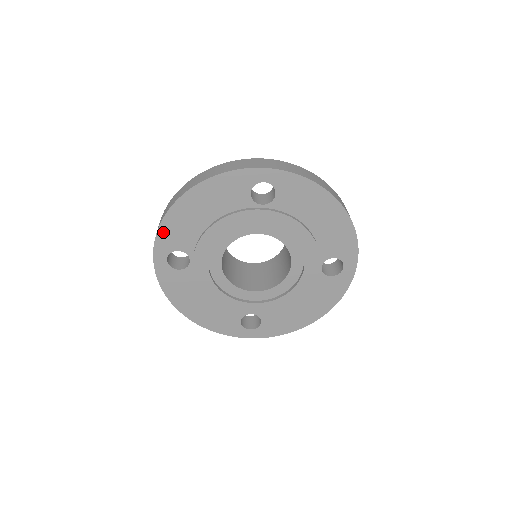
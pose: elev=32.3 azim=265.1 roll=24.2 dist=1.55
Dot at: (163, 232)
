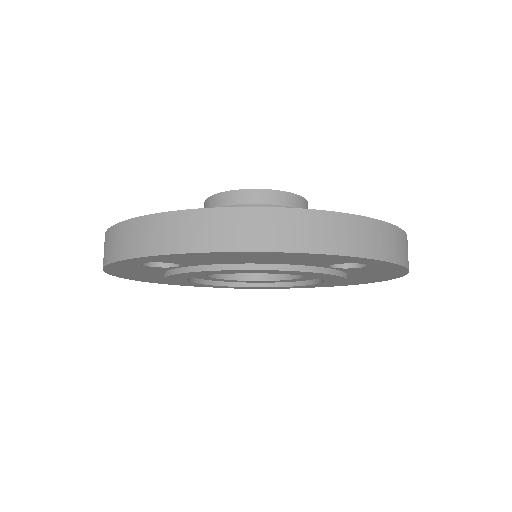
Dot at: (171, 256)
